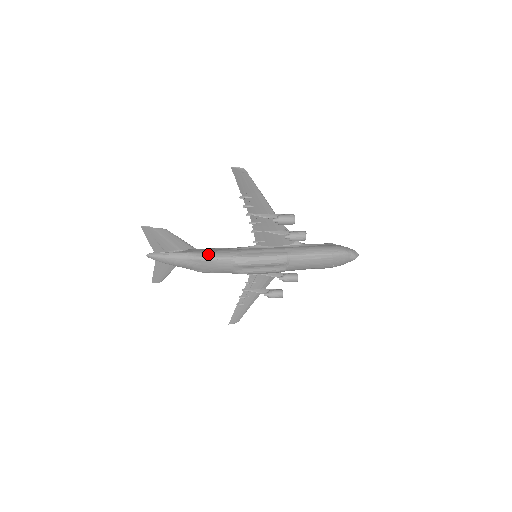
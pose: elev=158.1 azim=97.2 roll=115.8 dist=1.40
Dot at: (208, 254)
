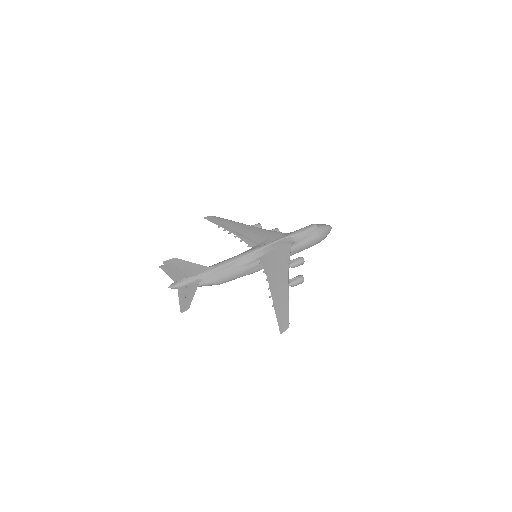
Dot at: (224, 281)
